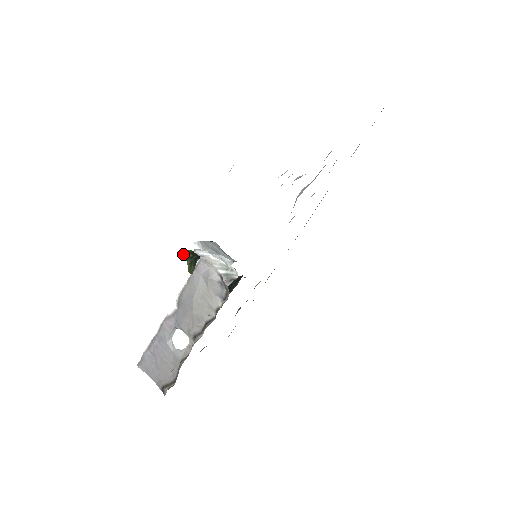
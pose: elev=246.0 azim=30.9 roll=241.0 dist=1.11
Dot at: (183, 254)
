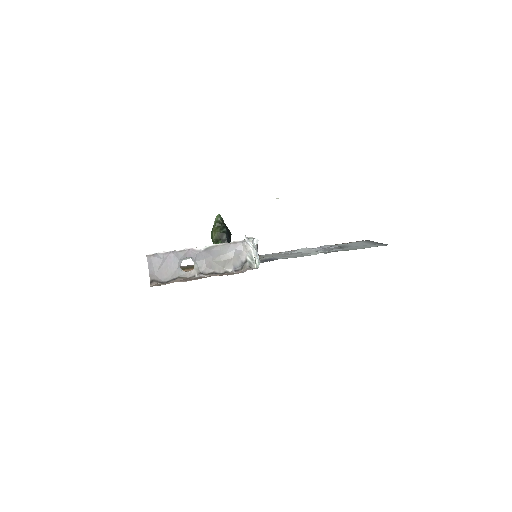
Dot at: (217, 216)
